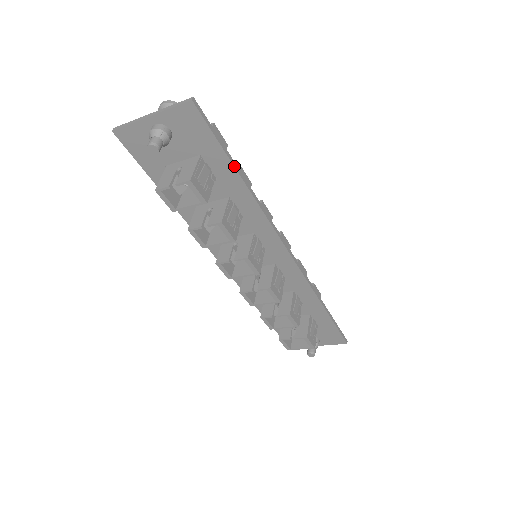
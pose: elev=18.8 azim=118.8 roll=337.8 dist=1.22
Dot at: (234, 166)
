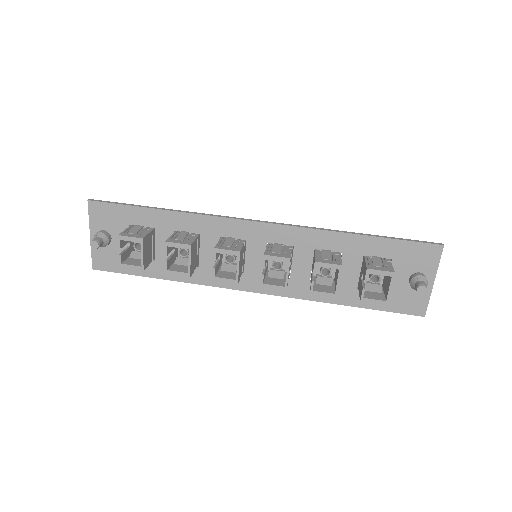
Dot at: (147, 208)
